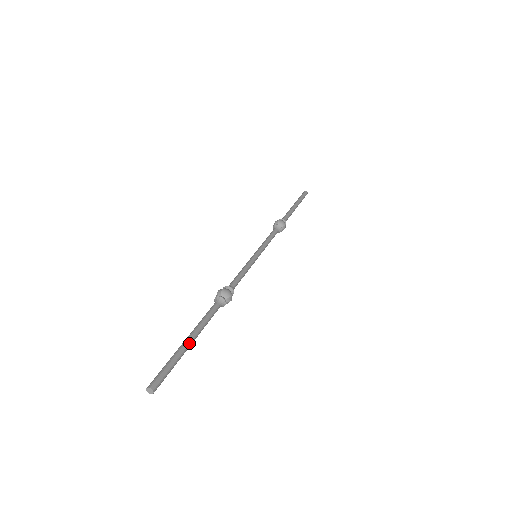
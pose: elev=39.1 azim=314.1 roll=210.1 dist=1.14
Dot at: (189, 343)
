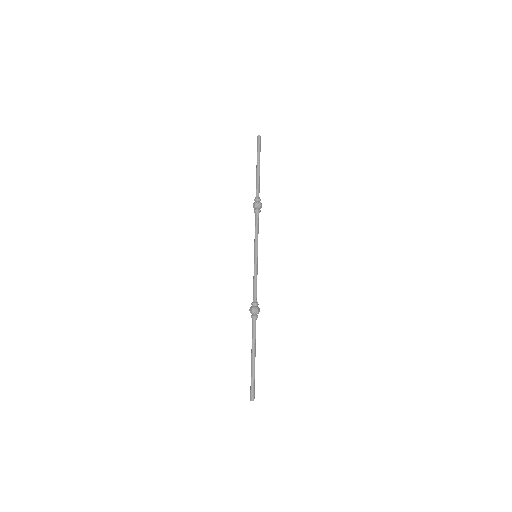
Dot at: occluded
